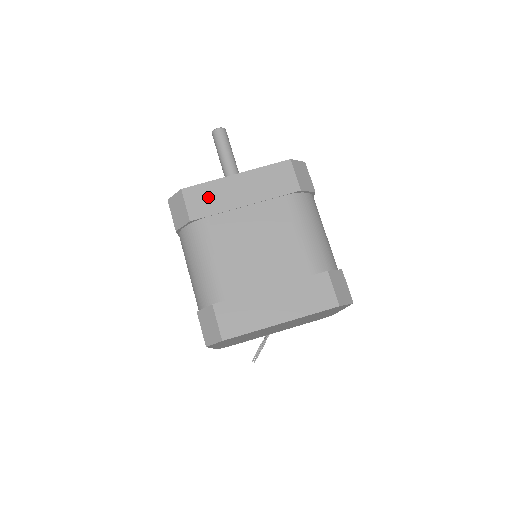
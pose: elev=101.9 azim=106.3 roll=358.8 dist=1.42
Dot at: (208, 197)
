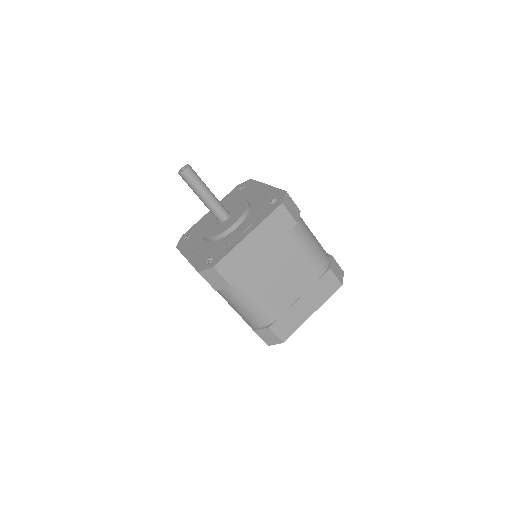
Dot at: (236, 262)
